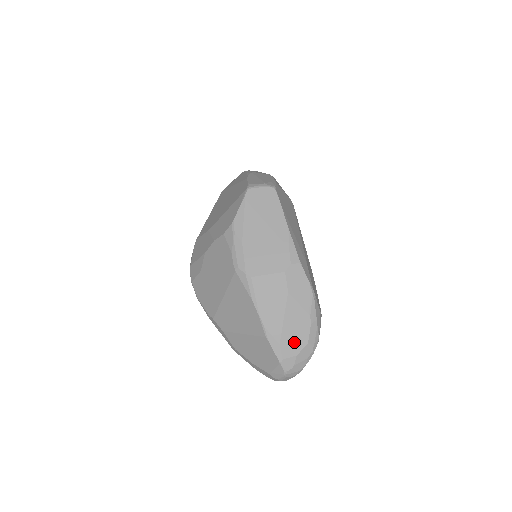
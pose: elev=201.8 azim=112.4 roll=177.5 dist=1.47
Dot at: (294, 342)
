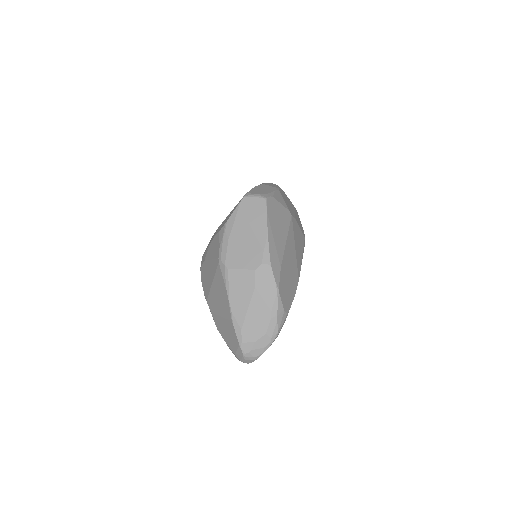
Dot at: (254, 330)
